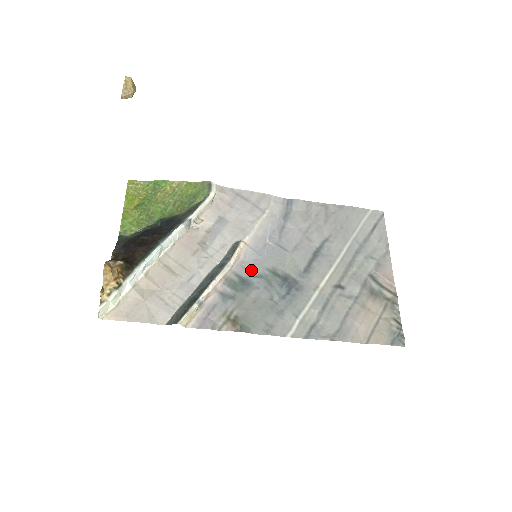
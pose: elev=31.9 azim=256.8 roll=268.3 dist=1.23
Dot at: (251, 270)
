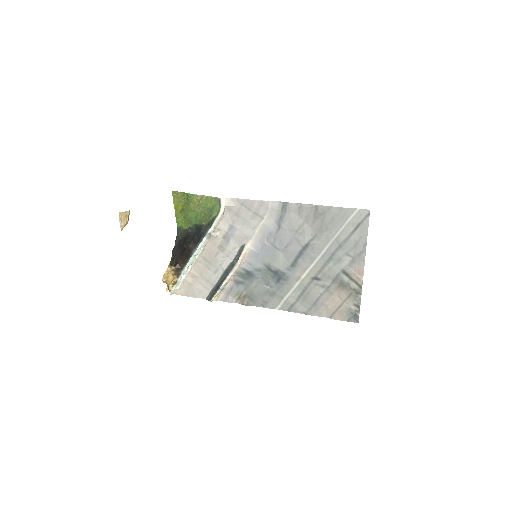
Dot at: (253, 265)
